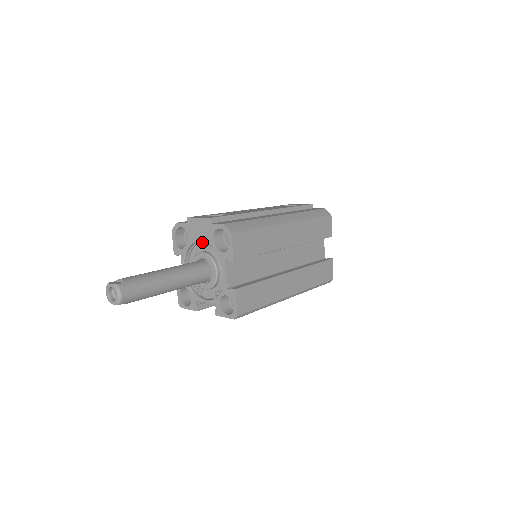
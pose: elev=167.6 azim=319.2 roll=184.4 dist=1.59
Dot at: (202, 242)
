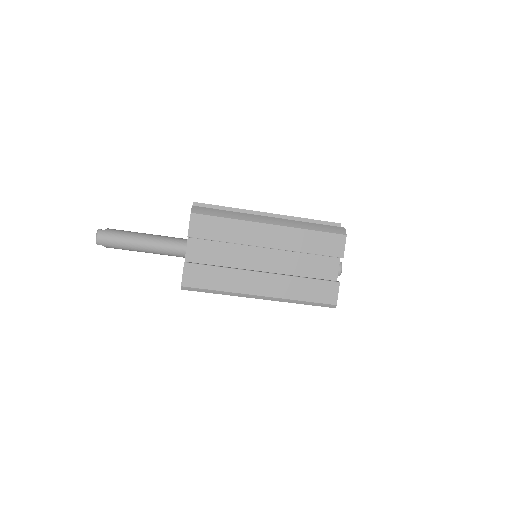
Dot at: occluded
